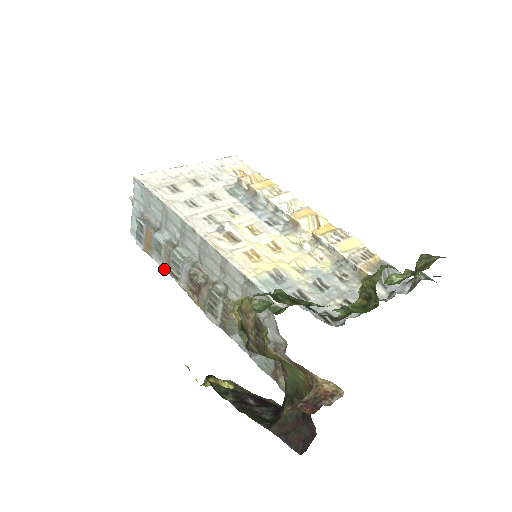
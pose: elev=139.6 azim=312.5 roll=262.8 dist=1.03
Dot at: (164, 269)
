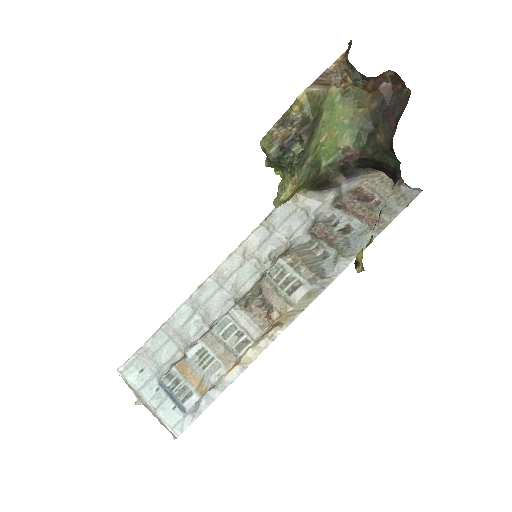
Dot at: (231, 362)
